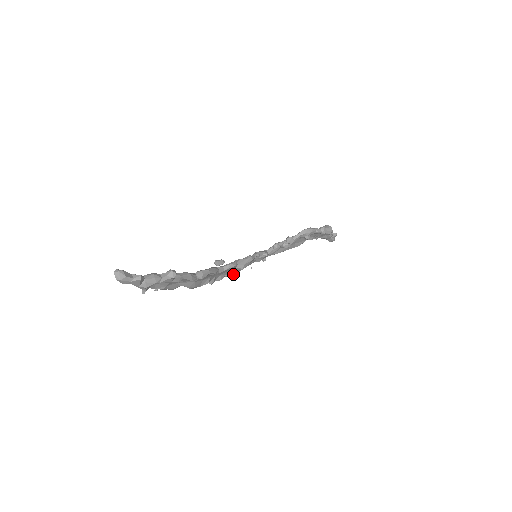
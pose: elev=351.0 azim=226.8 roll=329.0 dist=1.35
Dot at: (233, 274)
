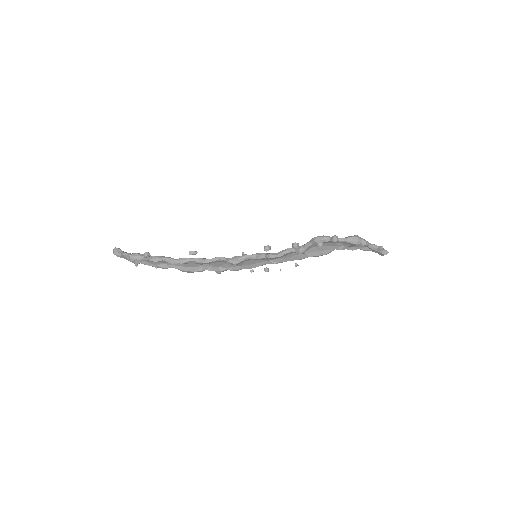
Dot at: (234, 268)
